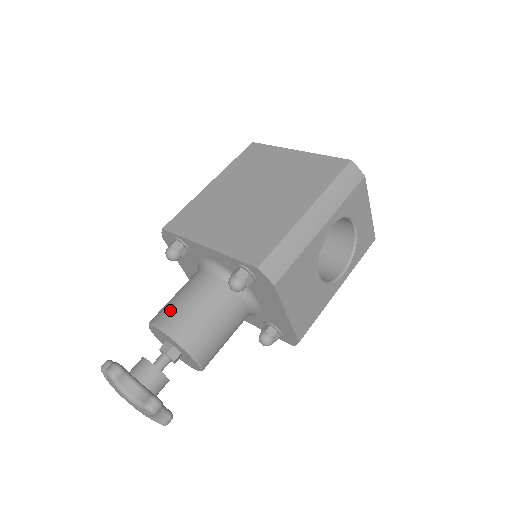
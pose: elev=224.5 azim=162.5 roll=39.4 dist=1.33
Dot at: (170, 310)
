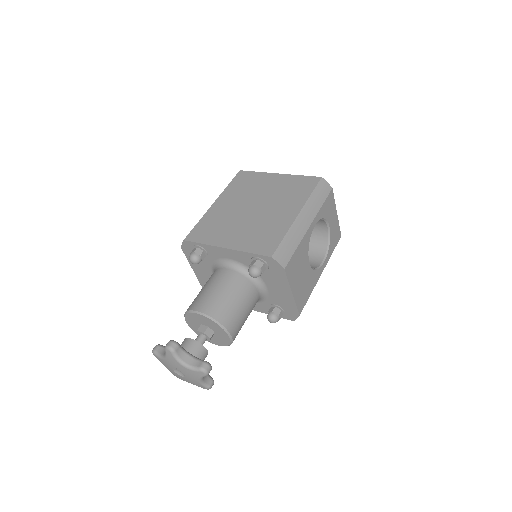
Dot at: (203, 299)
